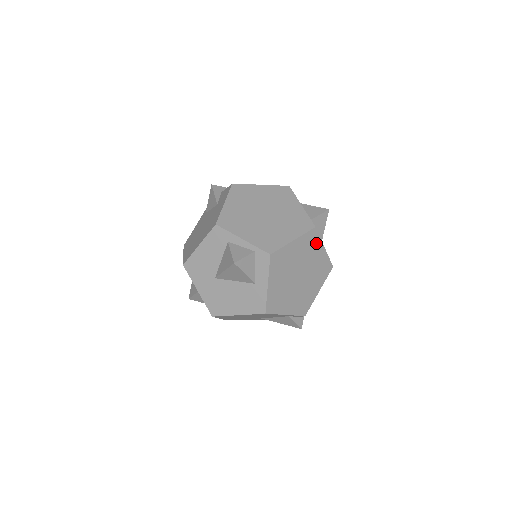
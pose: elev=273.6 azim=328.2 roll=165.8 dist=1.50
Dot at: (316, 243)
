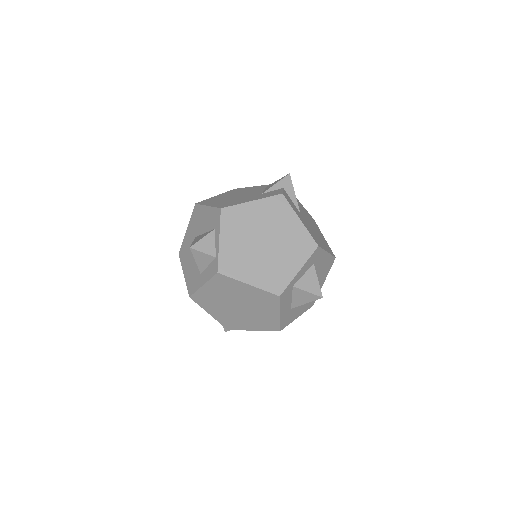
Dot at: (273, 305)
